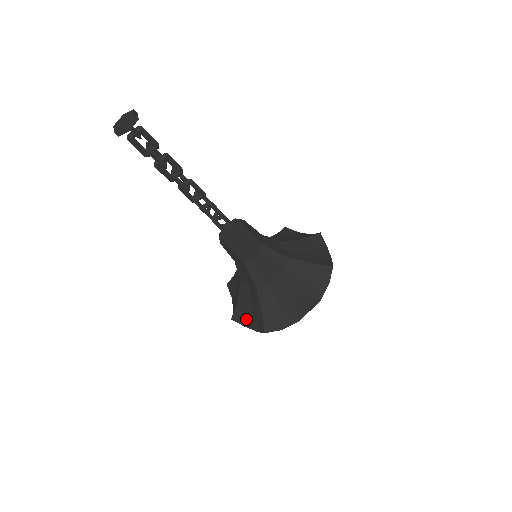
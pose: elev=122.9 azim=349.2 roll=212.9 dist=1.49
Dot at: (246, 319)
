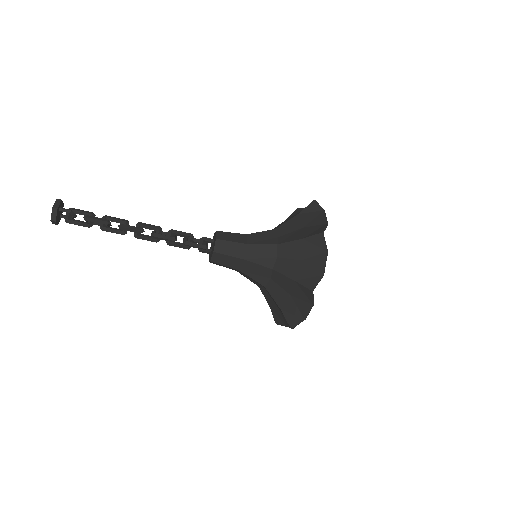
Dot at: (298, 311)
